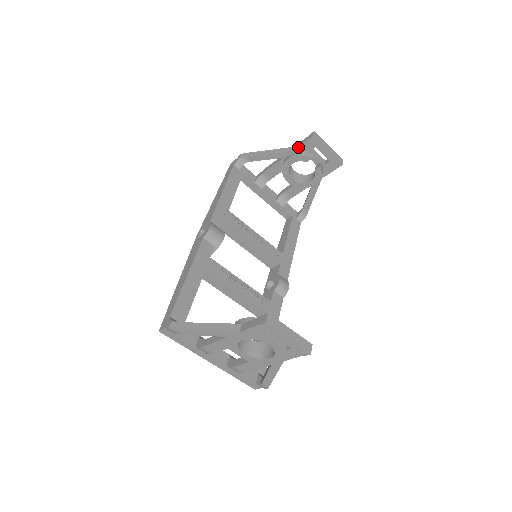
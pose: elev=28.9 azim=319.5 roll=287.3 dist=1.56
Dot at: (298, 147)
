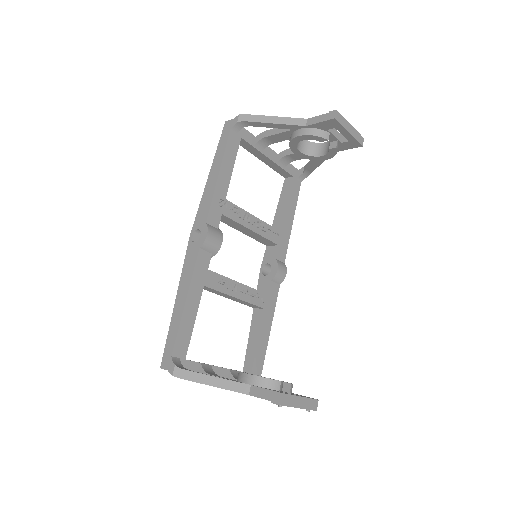
Dot at: (313, 124)
